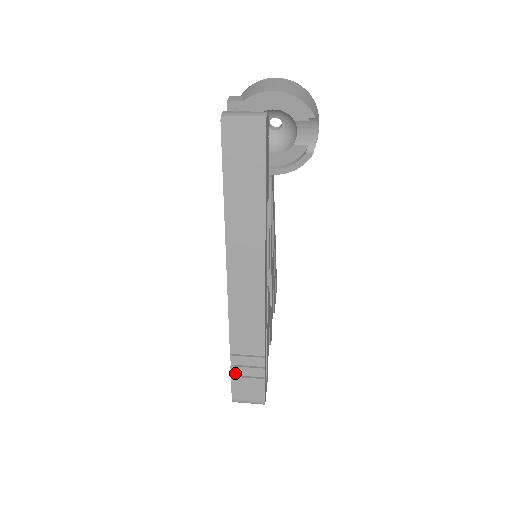
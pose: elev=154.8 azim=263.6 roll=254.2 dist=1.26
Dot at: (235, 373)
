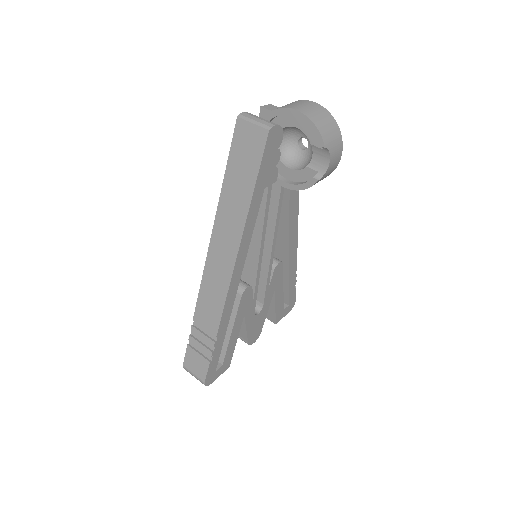
Dot at: (192, 344)
